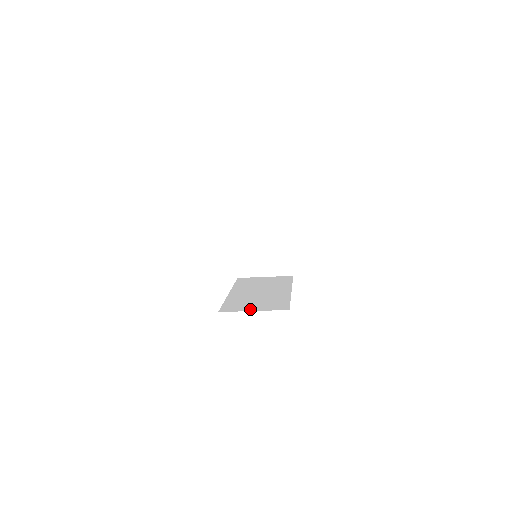
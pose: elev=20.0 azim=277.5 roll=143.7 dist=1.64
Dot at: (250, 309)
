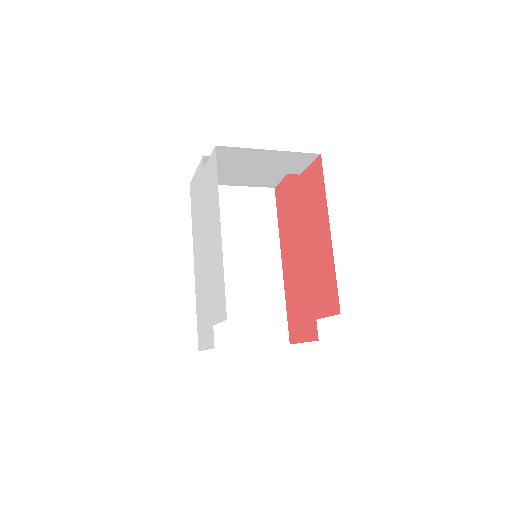
Dot at: (240, 341)
